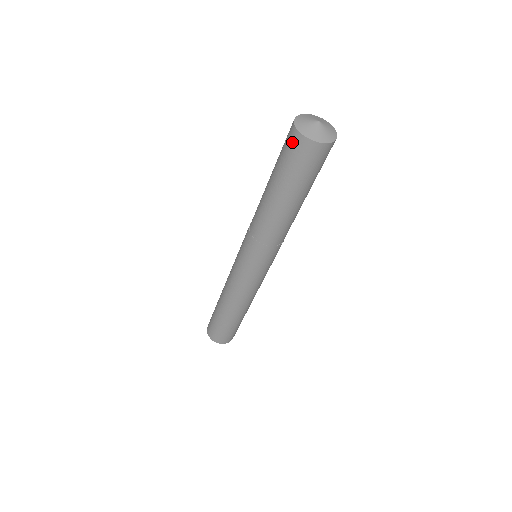
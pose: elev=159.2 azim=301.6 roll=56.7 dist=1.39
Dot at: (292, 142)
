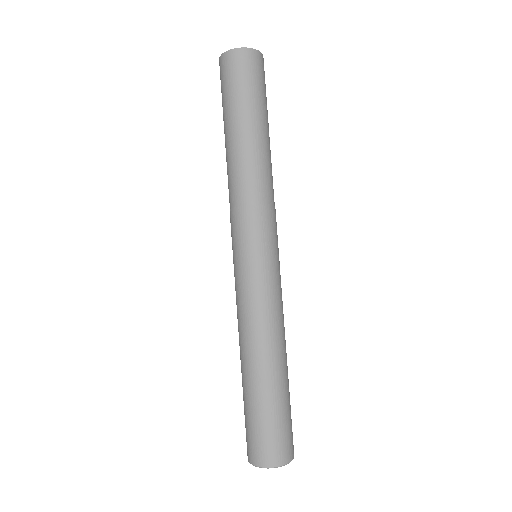
Dot at: (221, 70)
